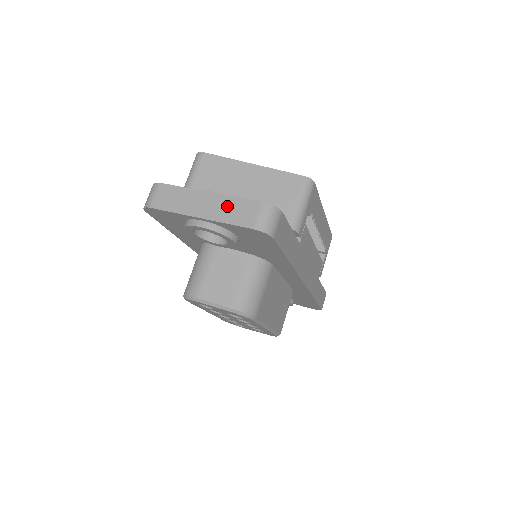
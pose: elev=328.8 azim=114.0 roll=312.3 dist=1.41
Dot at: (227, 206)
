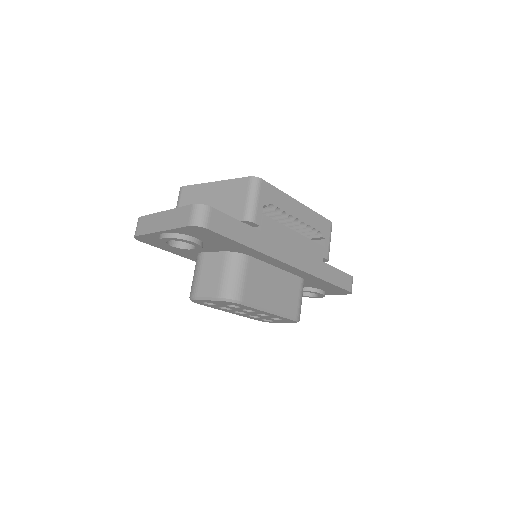
Dot at: (174, 216)
